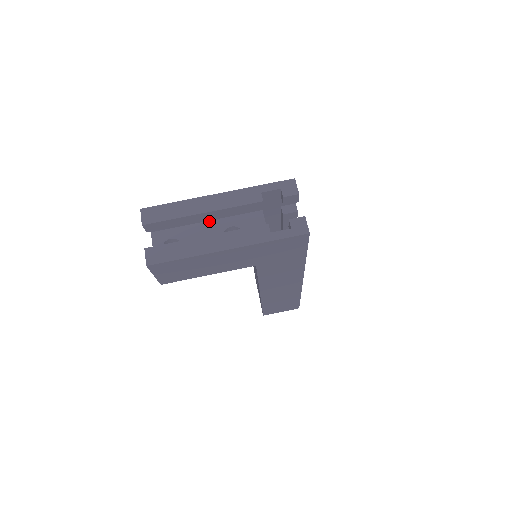
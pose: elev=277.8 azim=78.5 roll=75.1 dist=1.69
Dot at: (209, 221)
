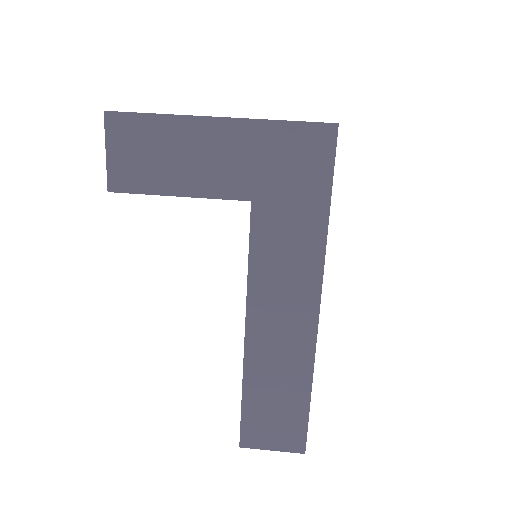
Dot at: occluded
